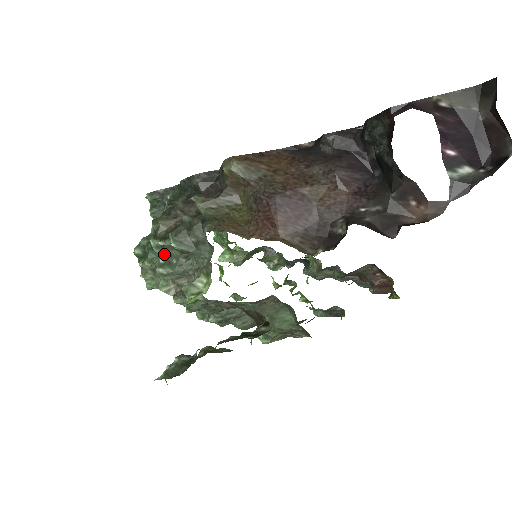
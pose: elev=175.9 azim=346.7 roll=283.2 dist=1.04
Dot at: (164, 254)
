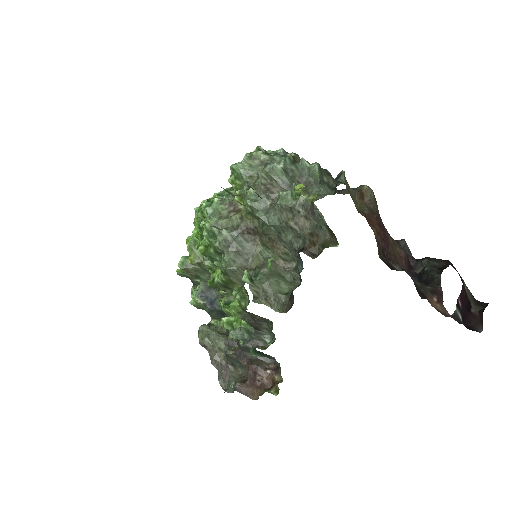
Dot at: (289, 166)
